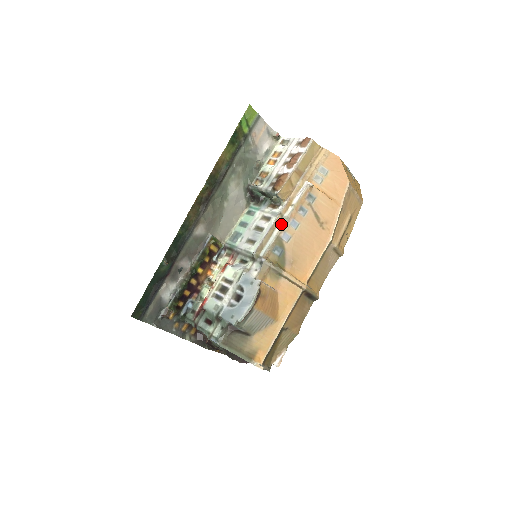
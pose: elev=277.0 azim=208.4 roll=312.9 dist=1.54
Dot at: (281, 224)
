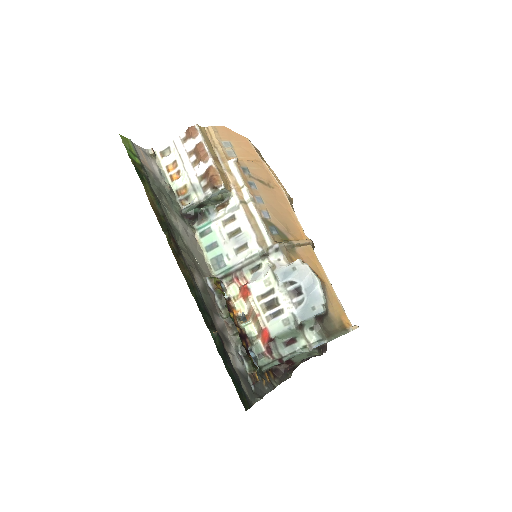
Dot at: (254, 208)
